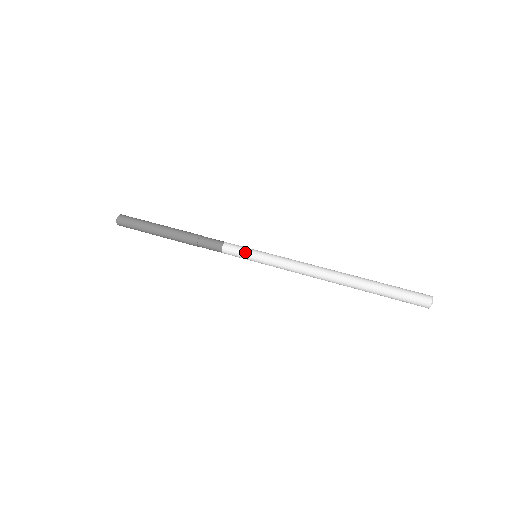
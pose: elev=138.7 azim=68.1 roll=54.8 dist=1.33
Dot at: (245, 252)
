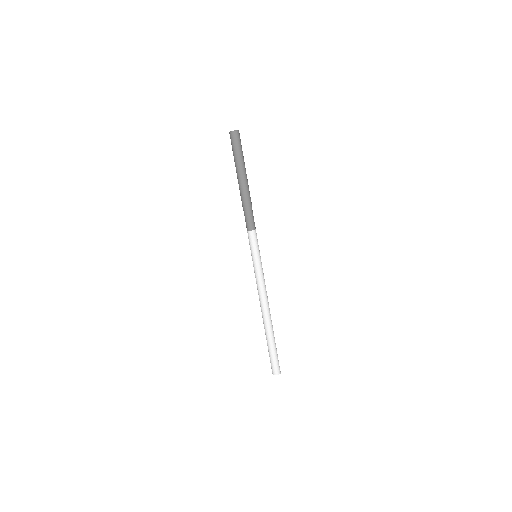
Dot at: (250, 249)
